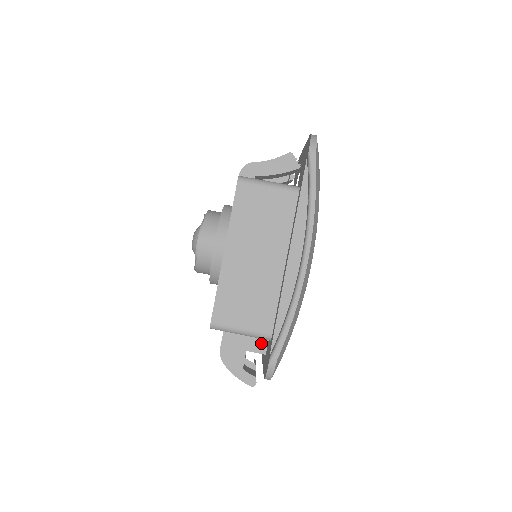
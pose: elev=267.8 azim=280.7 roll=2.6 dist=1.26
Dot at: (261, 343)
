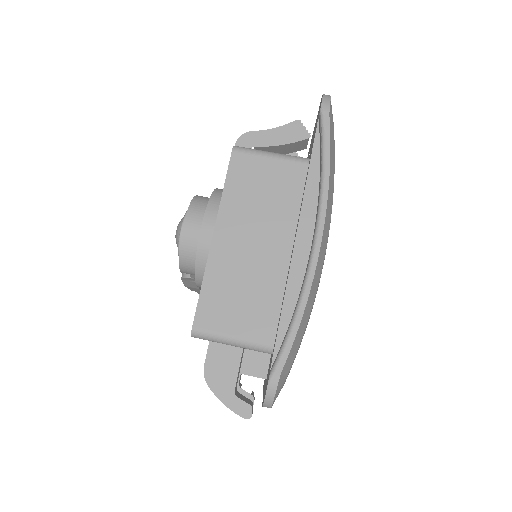
Dot at: (260, 363)
